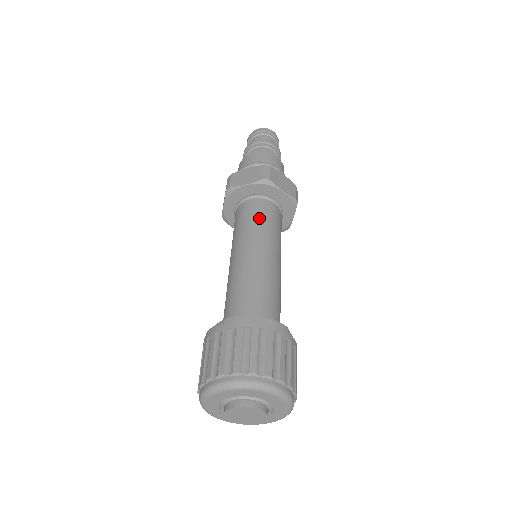
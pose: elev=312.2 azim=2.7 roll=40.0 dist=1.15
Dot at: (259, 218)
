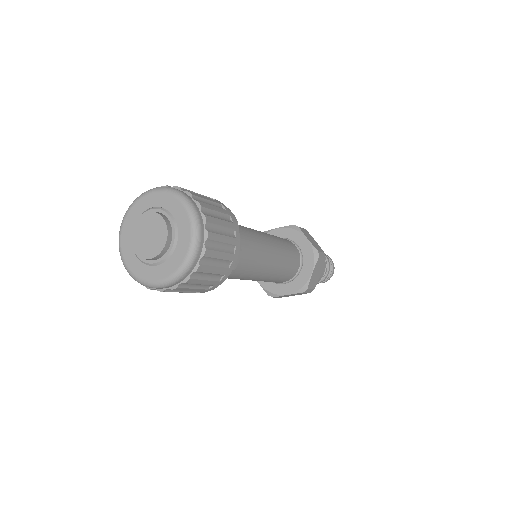
Dot at: occluded
